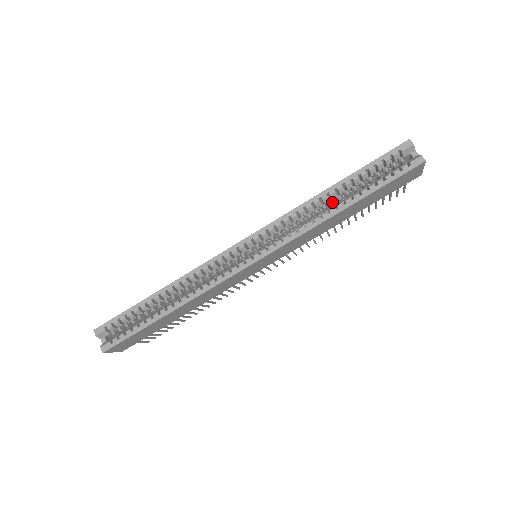
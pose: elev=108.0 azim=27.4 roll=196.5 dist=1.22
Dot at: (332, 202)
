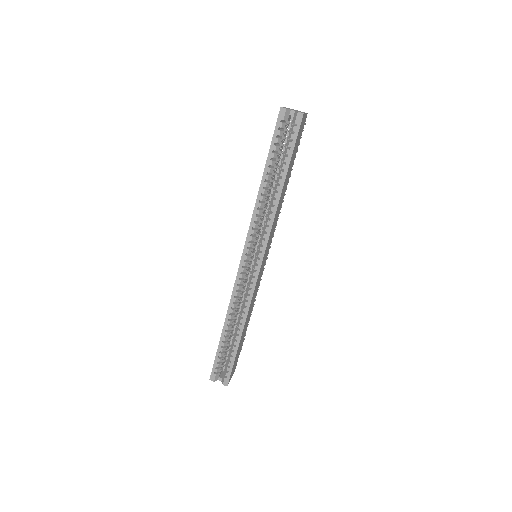
Dot at: (270, 188)
